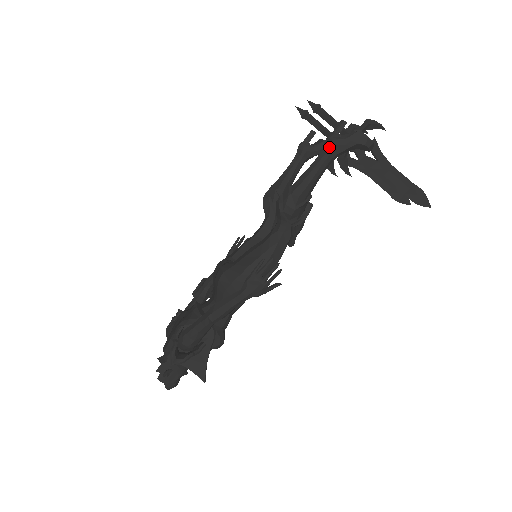
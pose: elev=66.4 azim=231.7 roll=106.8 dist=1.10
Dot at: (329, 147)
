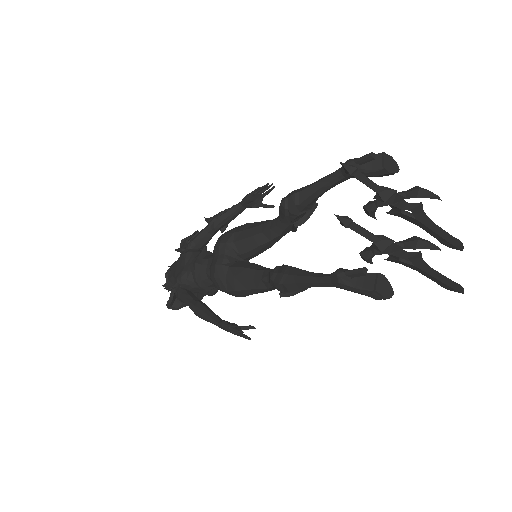
Dot at: (334, 283)
